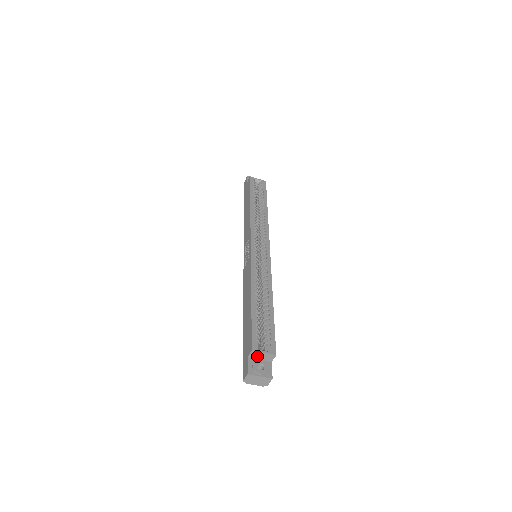
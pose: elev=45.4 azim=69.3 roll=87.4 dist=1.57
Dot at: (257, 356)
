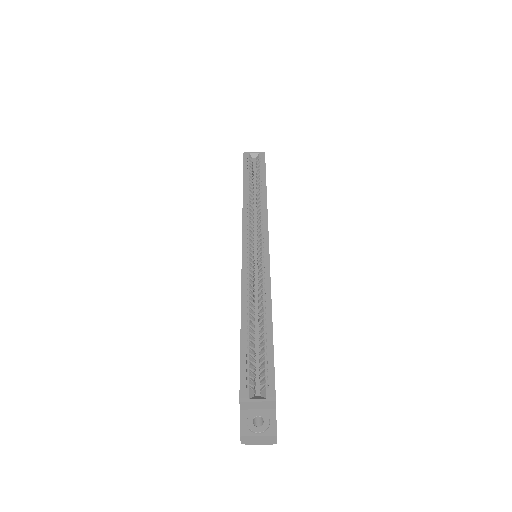
Dot at: (252, 406)
